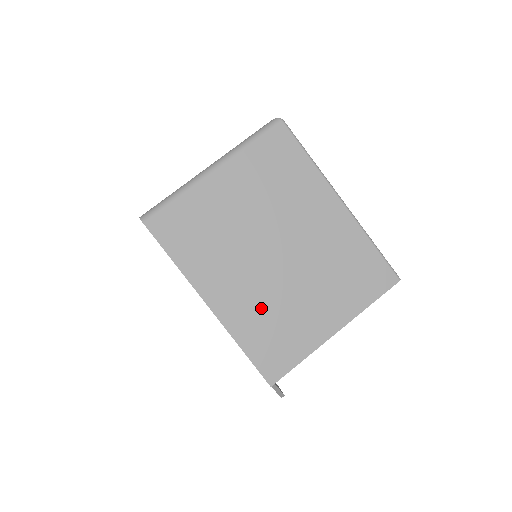
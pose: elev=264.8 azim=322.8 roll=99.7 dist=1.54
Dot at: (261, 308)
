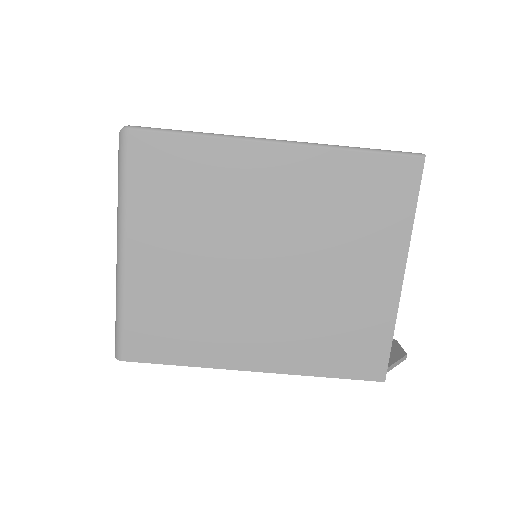
Dot at: (304, 327)
